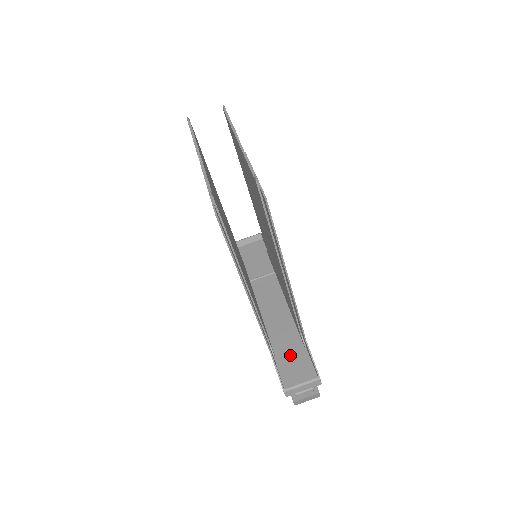
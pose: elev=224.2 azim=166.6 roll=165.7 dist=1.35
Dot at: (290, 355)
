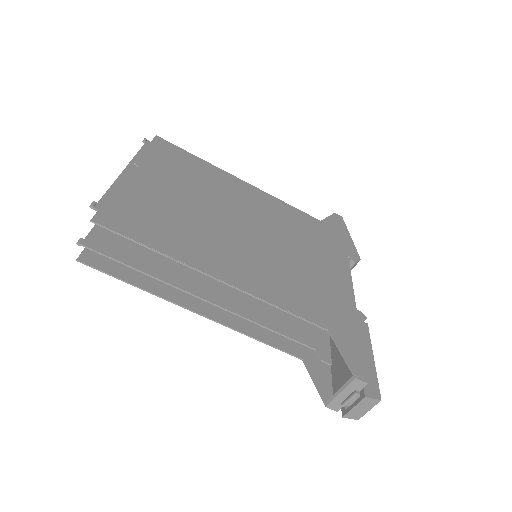
Dot at: occluded
